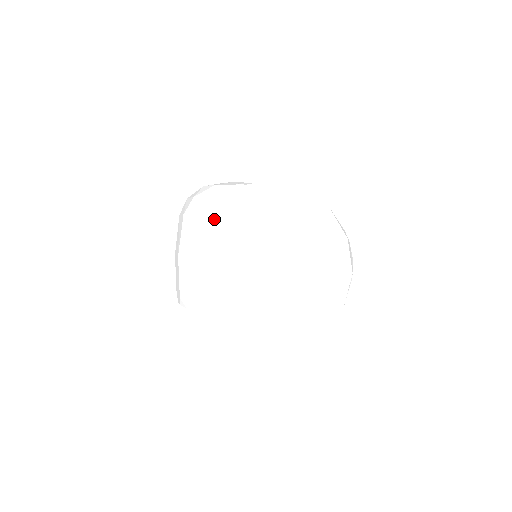
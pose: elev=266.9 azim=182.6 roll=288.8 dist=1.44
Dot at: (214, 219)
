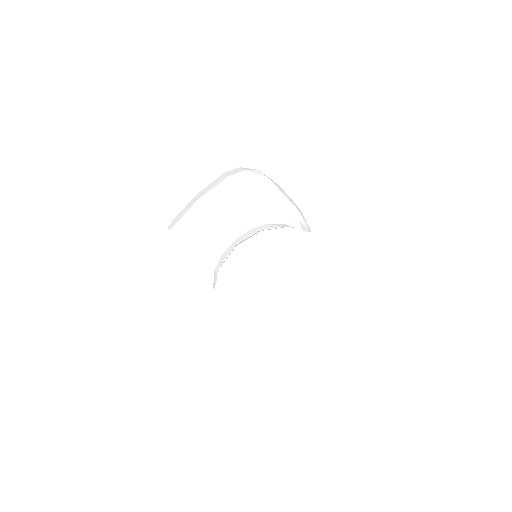
Dot at: (281, 237)
